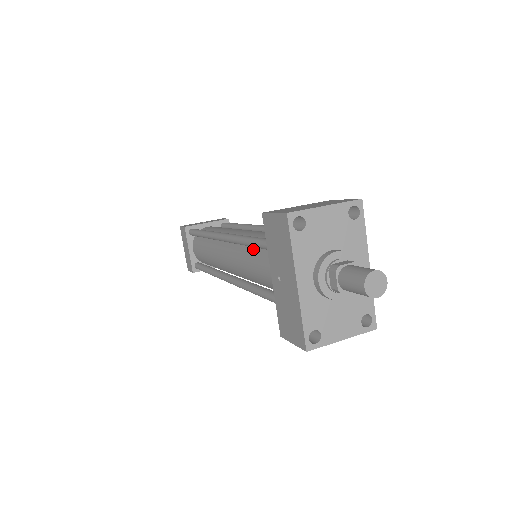
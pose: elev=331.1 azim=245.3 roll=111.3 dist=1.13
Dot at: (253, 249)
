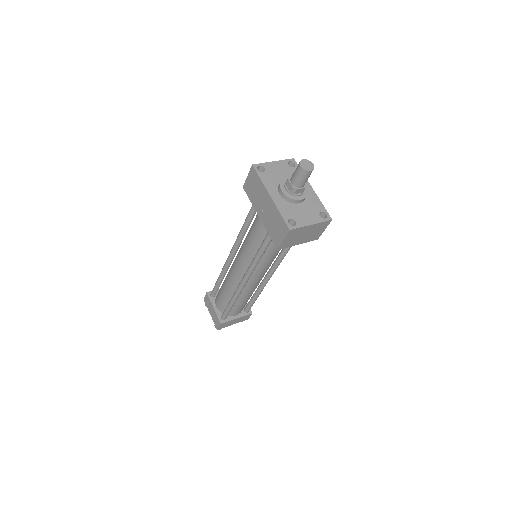
Dot at: (249, 231)
